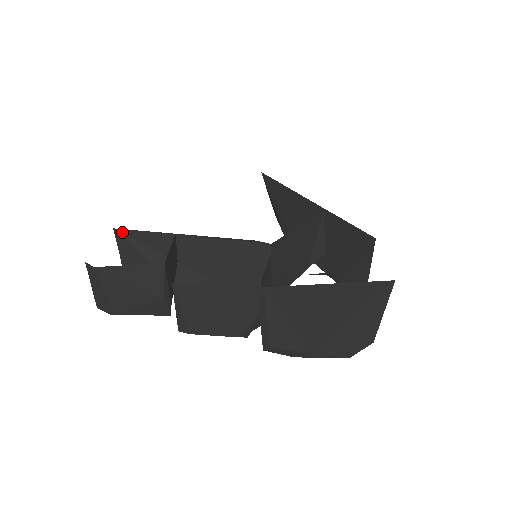
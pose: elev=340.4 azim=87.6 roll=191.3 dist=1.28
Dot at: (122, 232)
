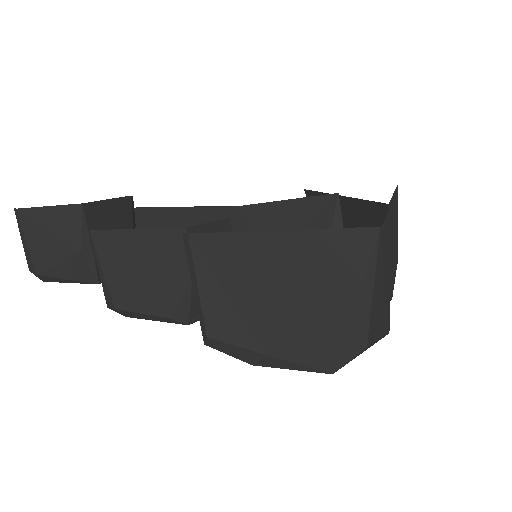
Dot at: occluded
